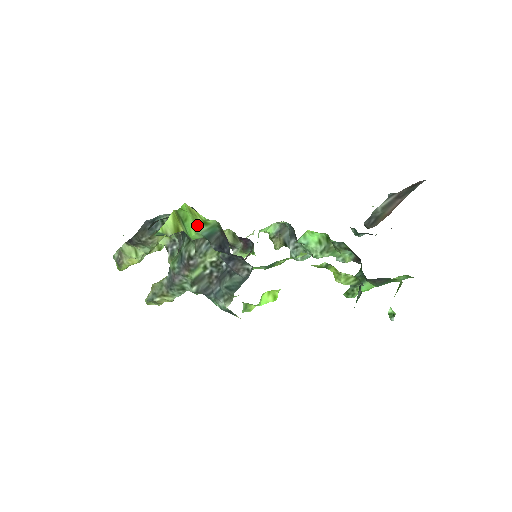
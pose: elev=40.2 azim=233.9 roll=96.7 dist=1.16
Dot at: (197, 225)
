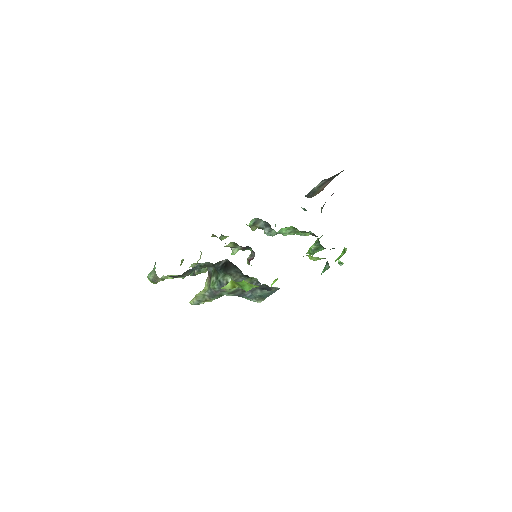
Dot at: (252, 287)
